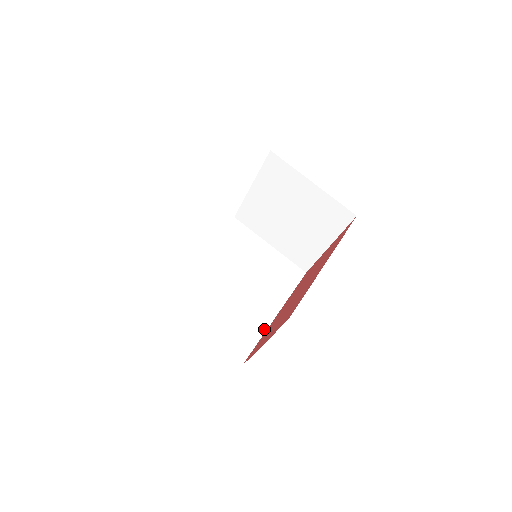
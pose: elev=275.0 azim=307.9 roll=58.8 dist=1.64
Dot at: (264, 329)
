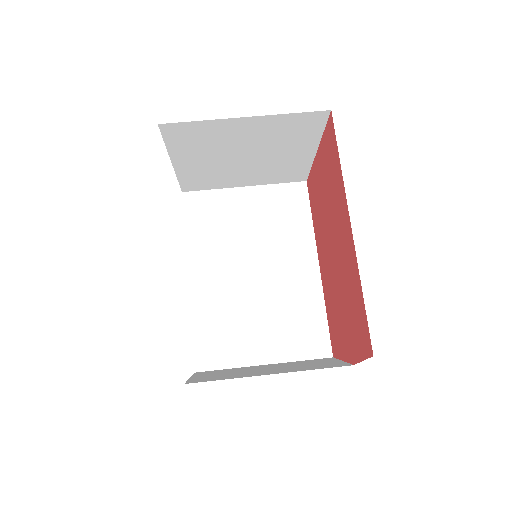
Dot at: (320, 296)
